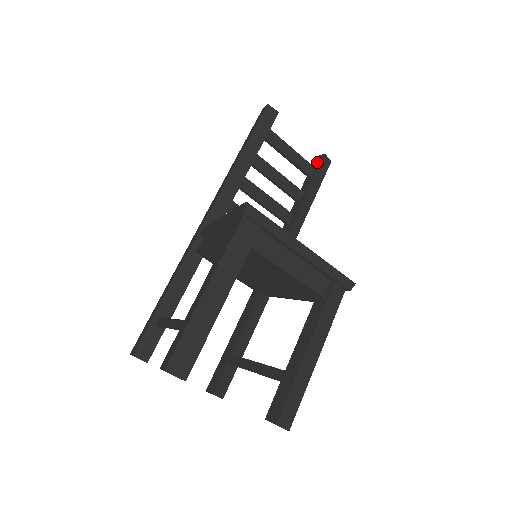
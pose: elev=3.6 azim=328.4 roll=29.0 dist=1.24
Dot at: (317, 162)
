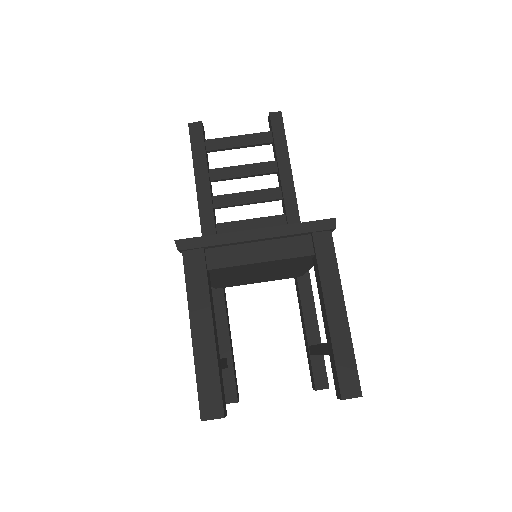
Dot at: (270, 124)
